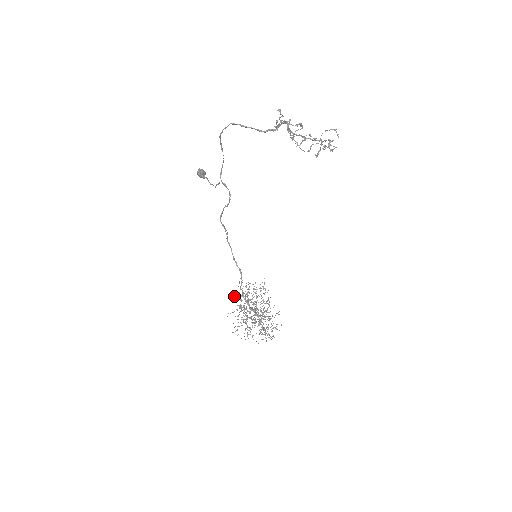
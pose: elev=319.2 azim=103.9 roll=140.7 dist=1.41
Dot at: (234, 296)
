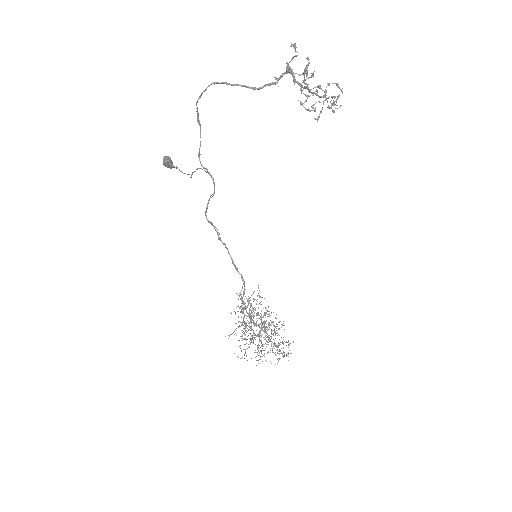
Dot at: occluded
